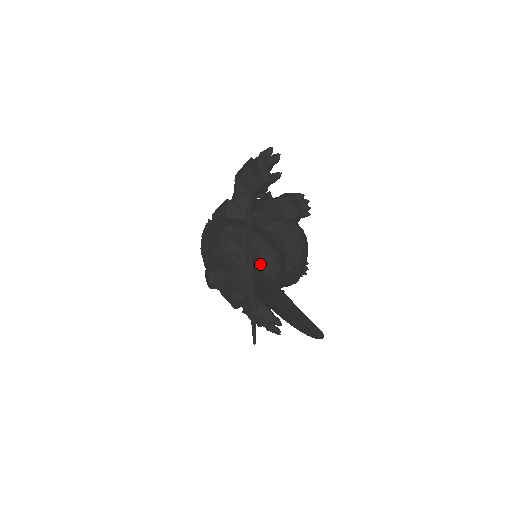
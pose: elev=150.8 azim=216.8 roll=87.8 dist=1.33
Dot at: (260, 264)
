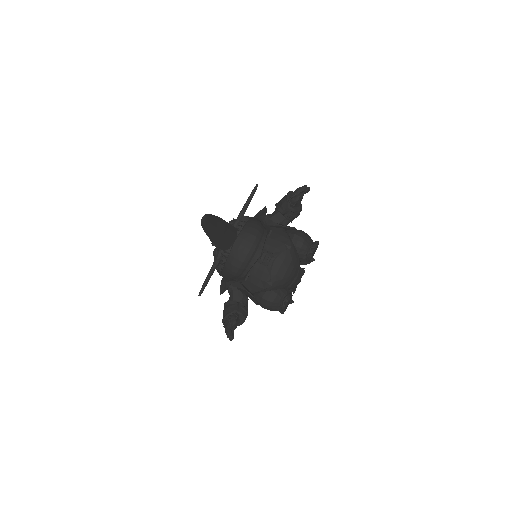
Dot at: (240, 229)
